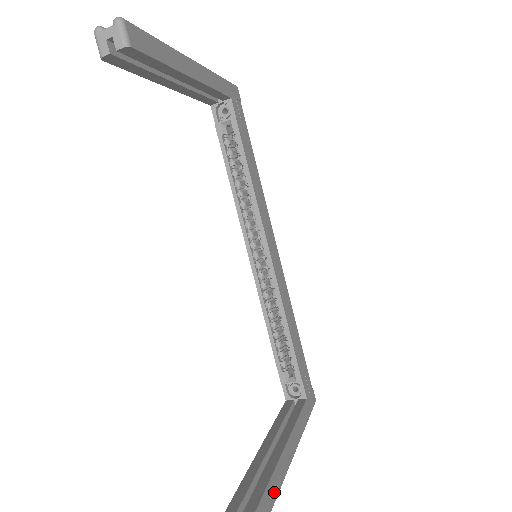
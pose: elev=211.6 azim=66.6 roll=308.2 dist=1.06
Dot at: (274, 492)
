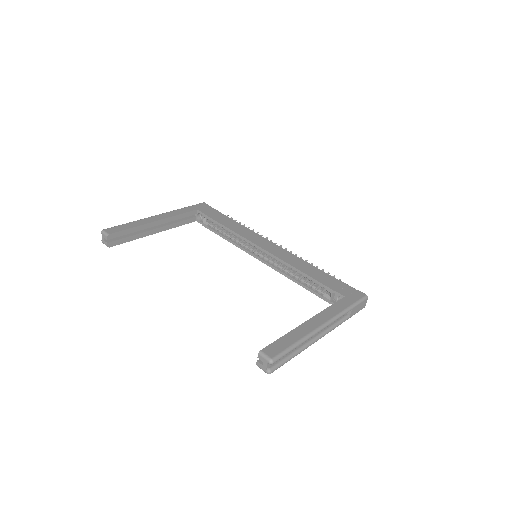
Dot at: (290, 342)
